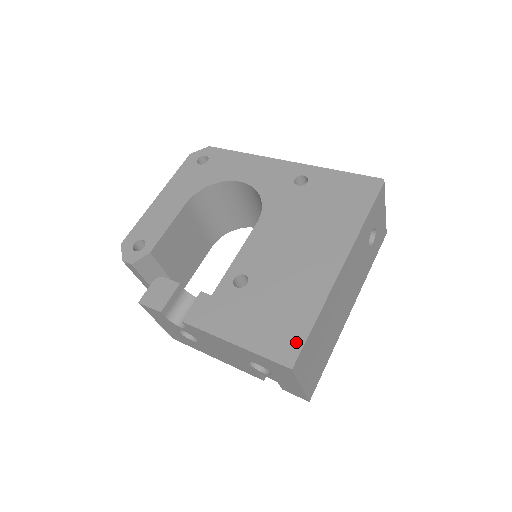
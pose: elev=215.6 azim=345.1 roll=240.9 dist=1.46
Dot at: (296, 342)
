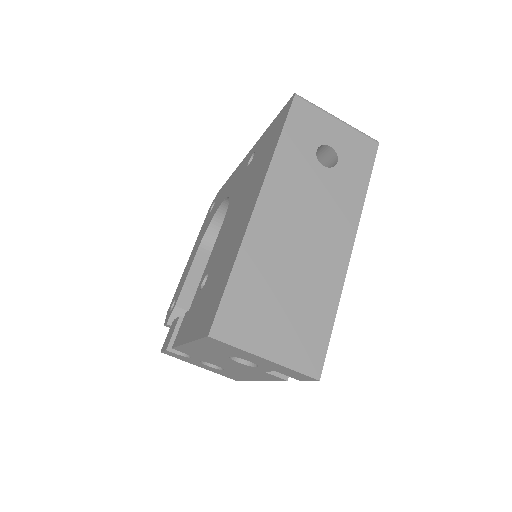
Dot at: (216, 306)
